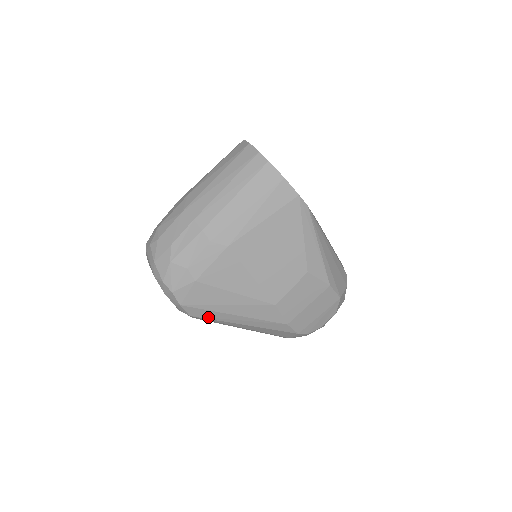
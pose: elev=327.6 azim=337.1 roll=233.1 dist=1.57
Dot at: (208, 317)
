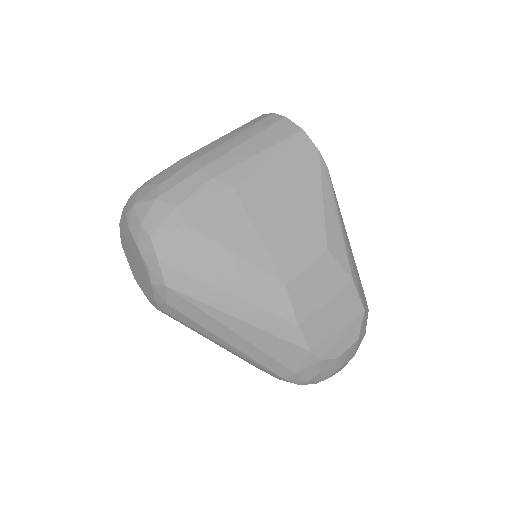
Dot at: (191, 293)
